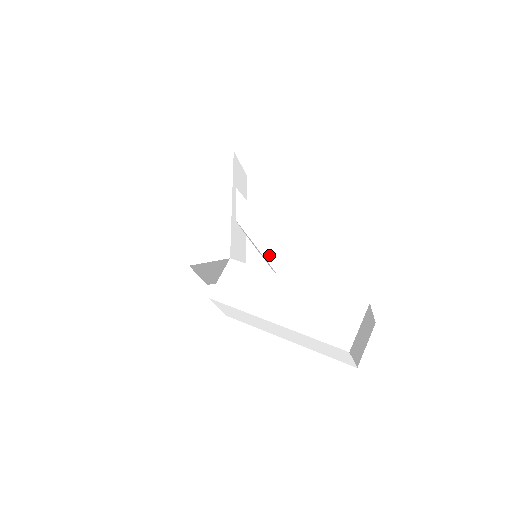
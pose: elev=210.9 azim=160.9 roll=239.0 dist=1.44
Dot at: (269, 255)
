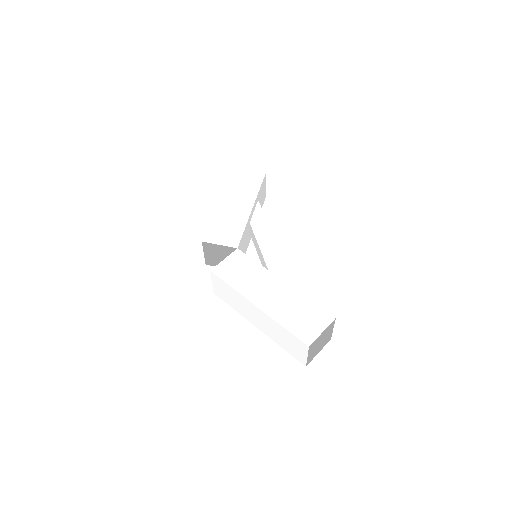
Dot at: (268, 258)
